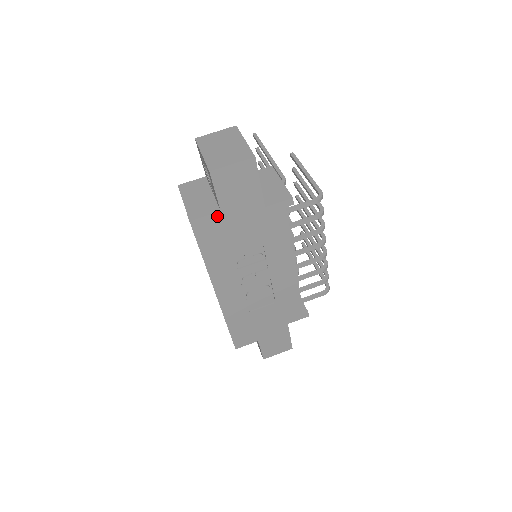
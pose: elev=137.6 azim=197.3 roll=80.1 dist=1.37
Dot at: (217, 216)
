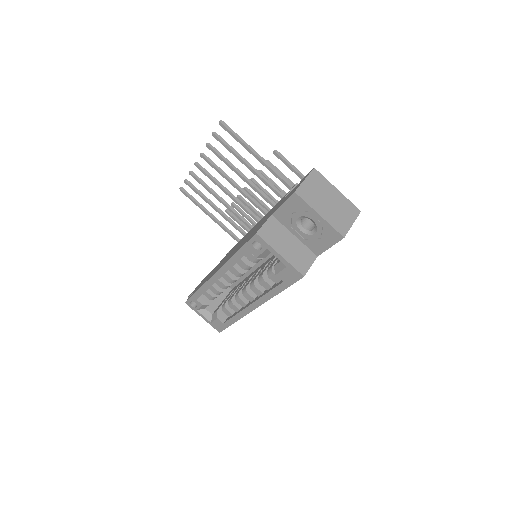
Dot at: (313, 261)
